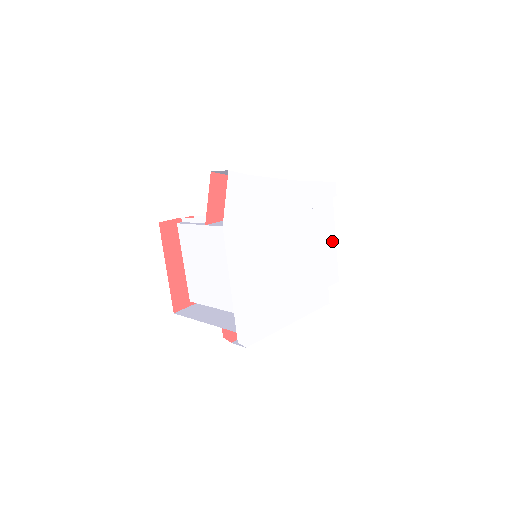
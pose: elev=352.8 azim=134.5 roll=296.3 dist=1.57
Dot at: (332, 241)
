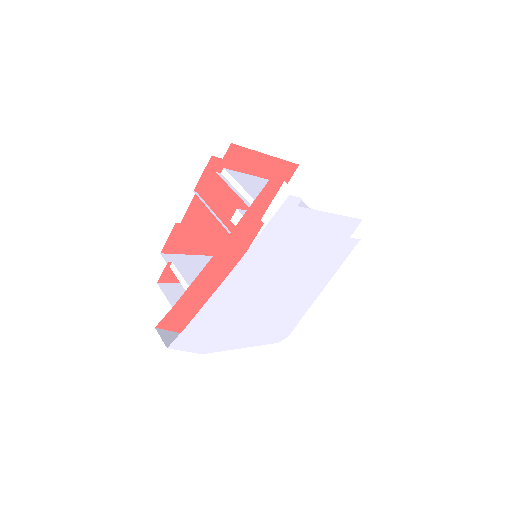
Dot at: (328, 220)
